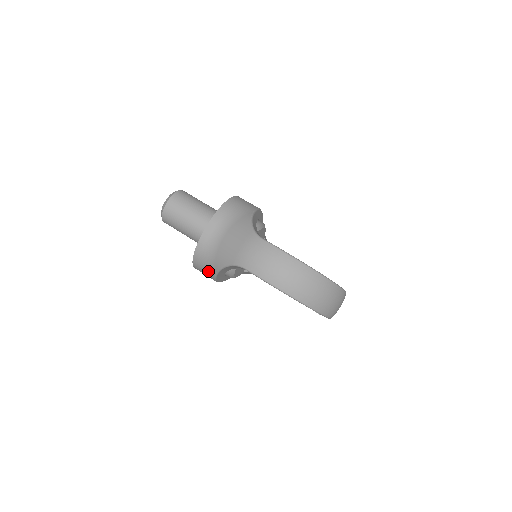
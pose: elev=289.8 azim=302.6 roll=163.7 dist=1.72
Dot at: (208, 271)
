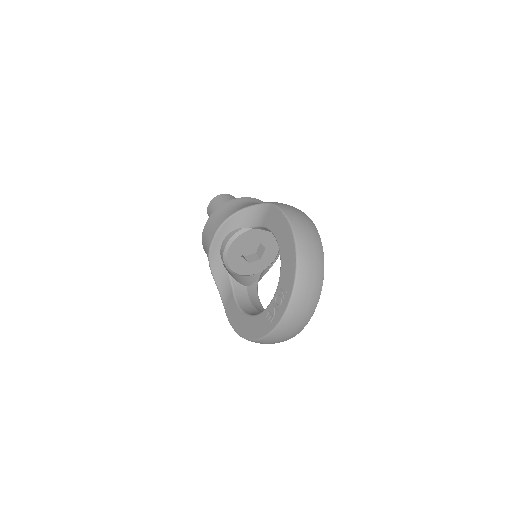
Dot at: (224, 216)
